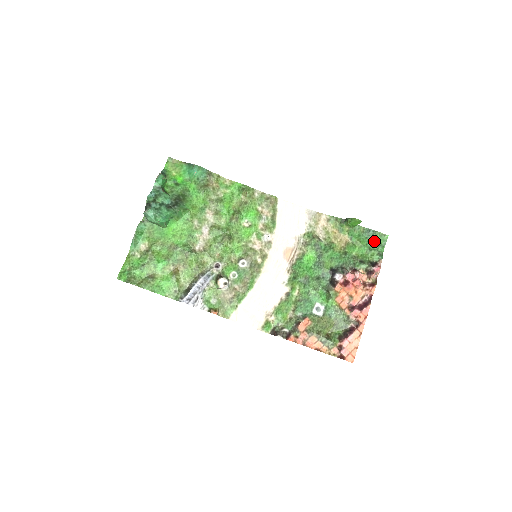
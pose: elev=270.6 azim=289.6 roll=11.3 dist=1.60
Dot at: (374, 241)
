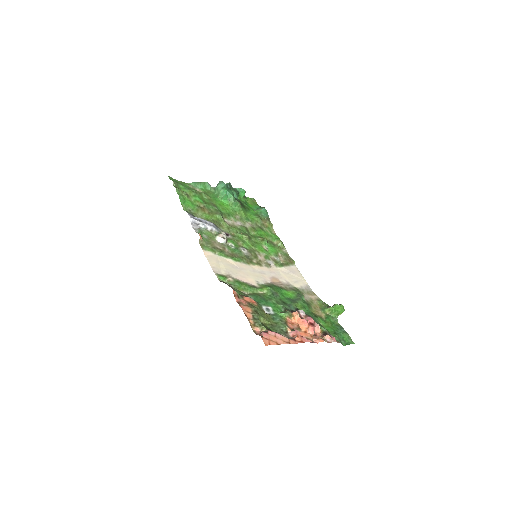
Dot at: (342, 335)
